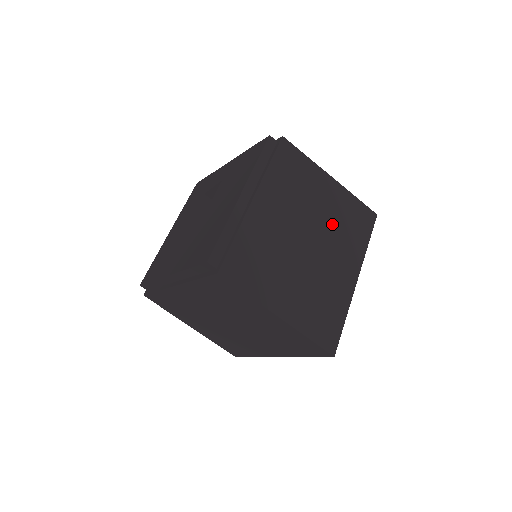
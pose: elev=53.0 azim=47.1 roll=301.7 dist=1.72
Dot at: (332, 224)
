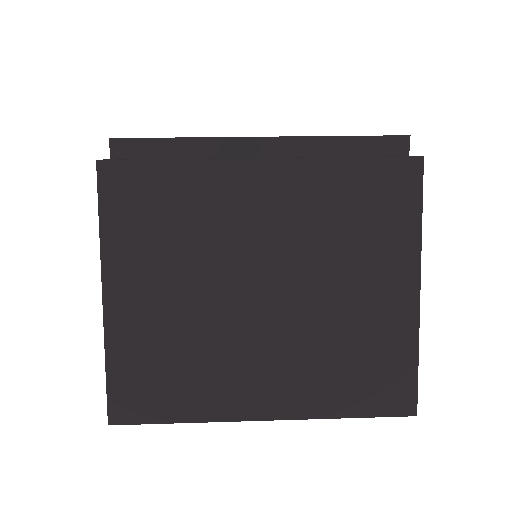
Dot at: occluded
